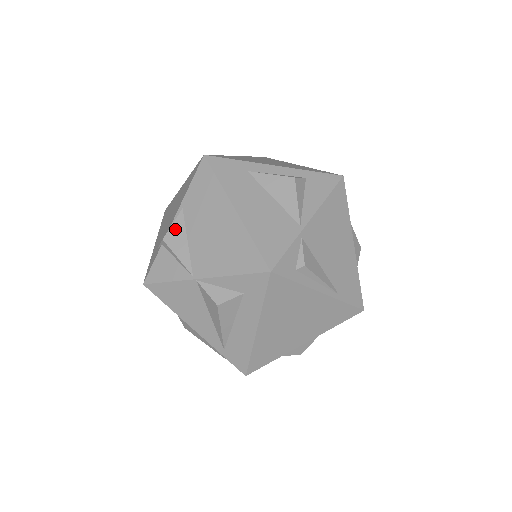
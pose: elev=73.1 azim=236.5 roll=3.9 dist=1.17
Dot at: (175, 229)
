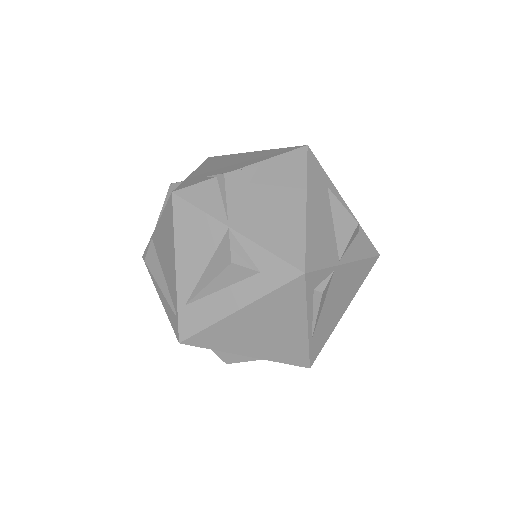
Dot at: (241, 175)
